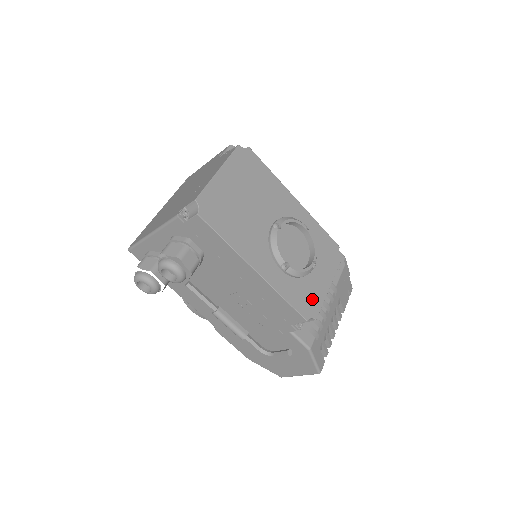
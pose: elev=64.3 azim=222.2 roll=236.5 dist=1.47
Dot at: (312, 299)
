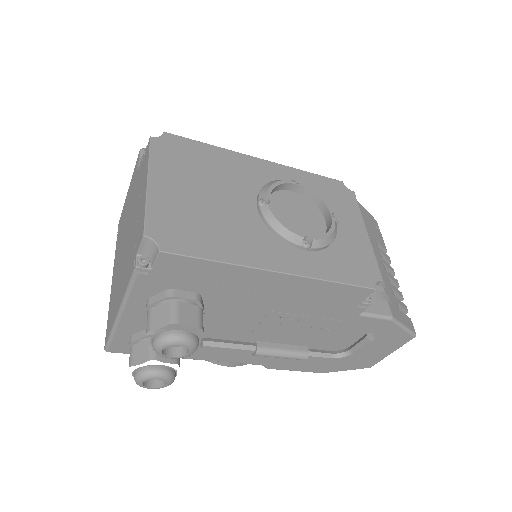
Dot at: (361, 260)
